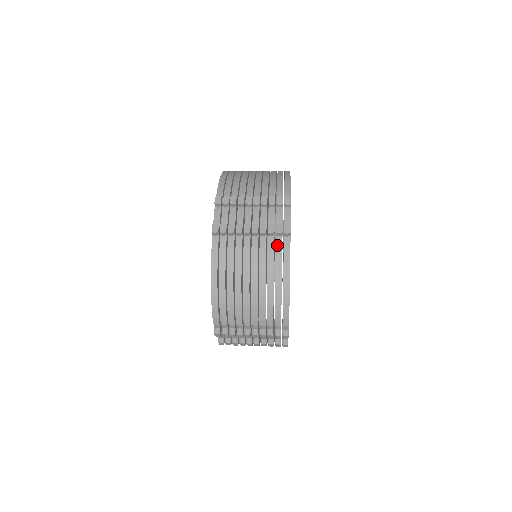
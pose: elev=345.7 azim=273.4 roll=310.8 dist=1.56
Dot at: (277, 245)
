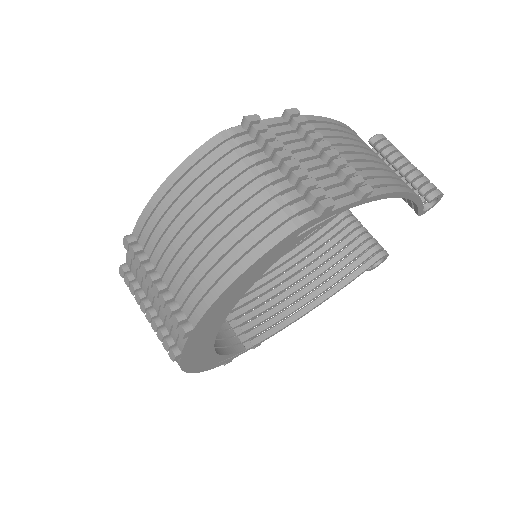
Dot at: occluded
